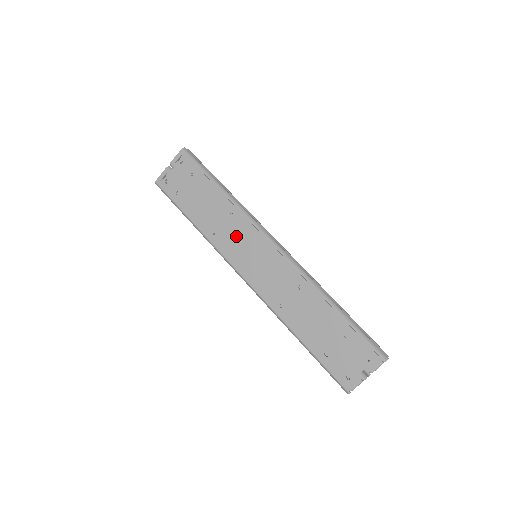
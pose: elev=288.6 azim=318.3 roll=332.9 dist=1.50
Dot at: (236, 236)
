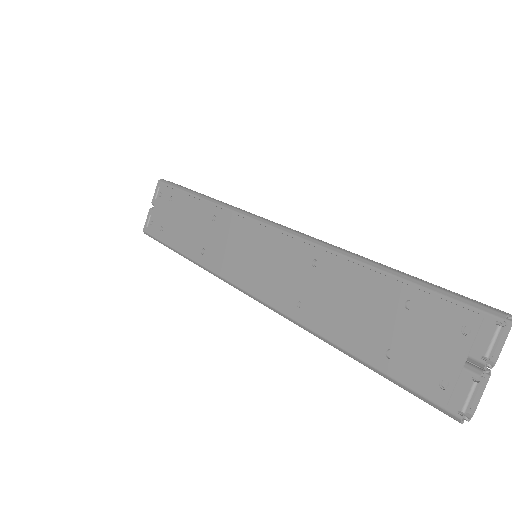
Dot at: (224, 240)
